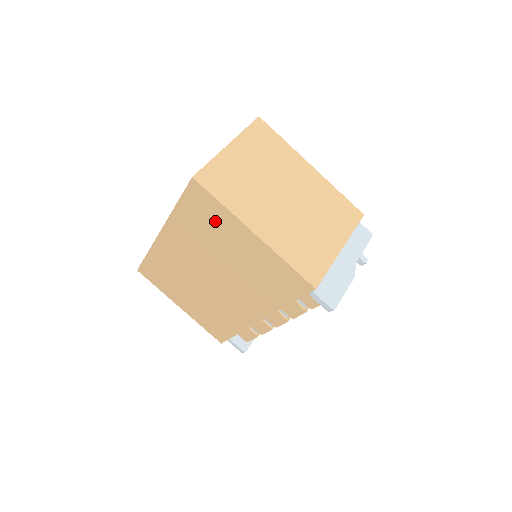
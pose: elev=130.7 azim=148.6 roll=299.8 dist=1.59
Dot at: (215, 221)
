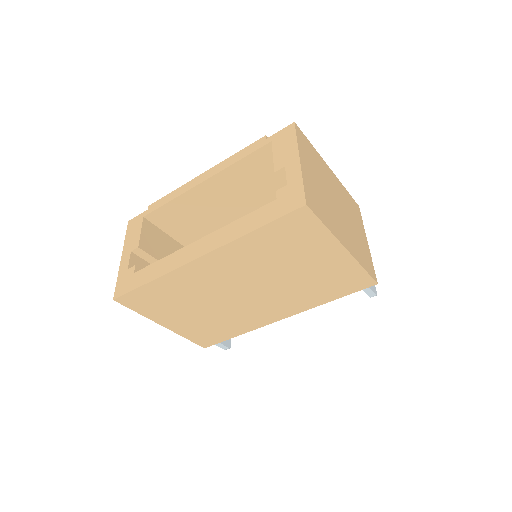
Dot at: (302, 242)
